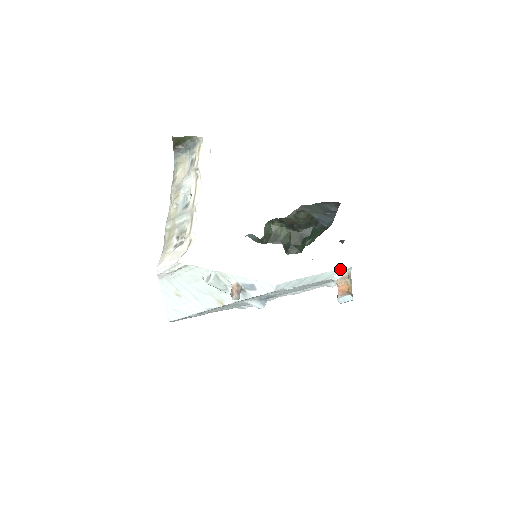
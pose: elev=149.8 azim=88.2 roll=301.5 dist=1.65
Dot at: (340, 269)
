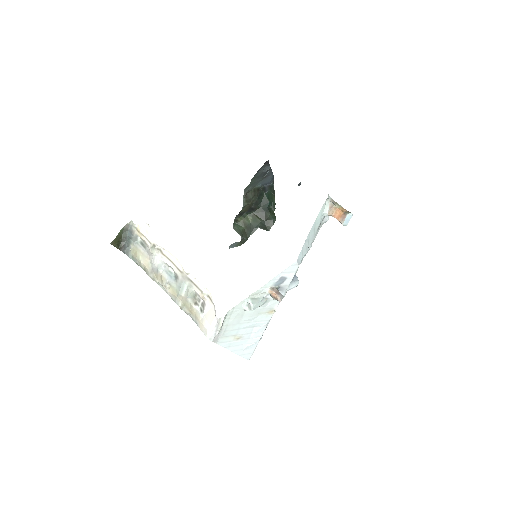
Dot at: (323, 205)
